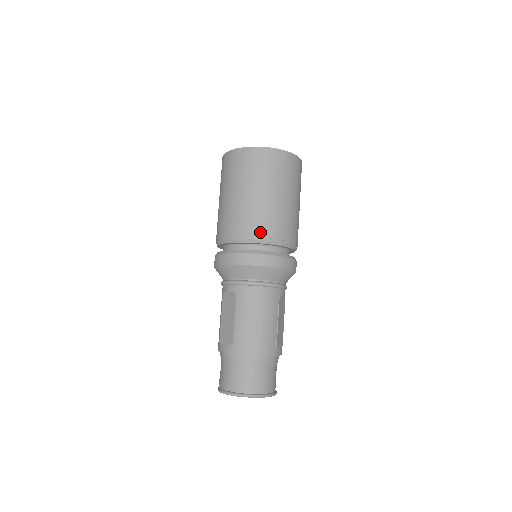
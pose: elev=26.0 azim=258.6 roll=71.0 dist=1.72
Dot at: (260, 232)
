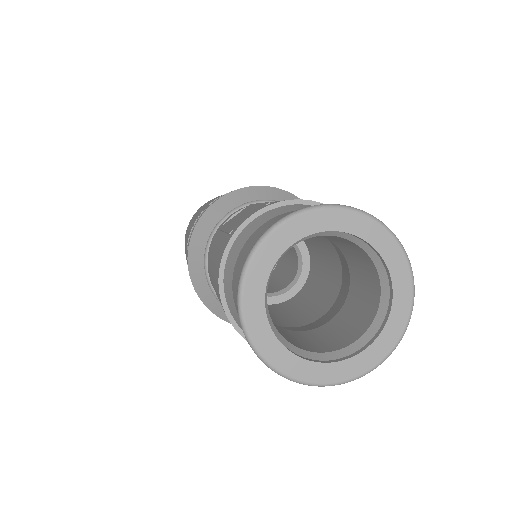
Dot at: occluded
